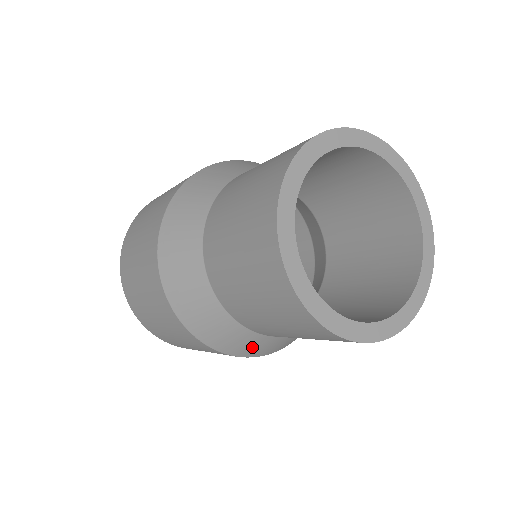
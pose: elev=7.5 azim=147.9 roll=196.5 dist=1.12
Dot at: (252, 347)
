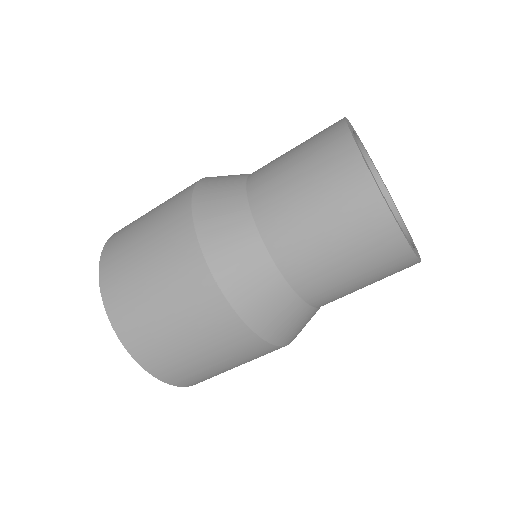
Dot at: (261, 299)
